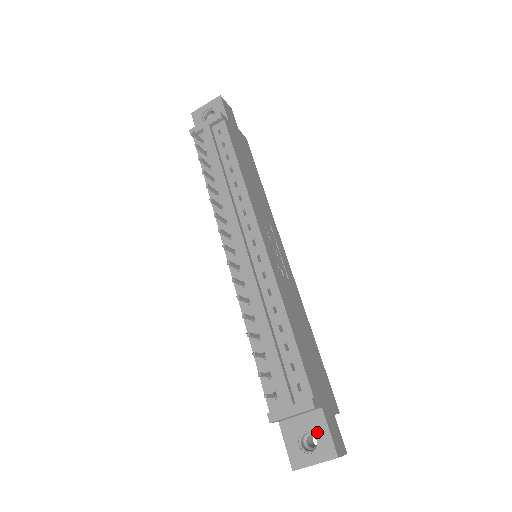
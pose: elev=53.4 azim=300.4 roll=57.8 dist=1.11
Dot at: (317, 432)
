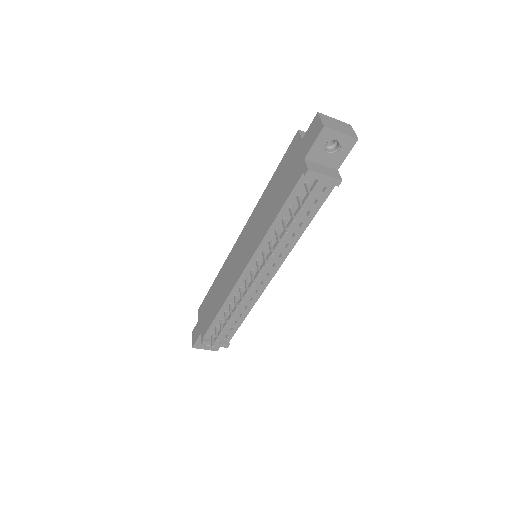
Dot at: occluded
